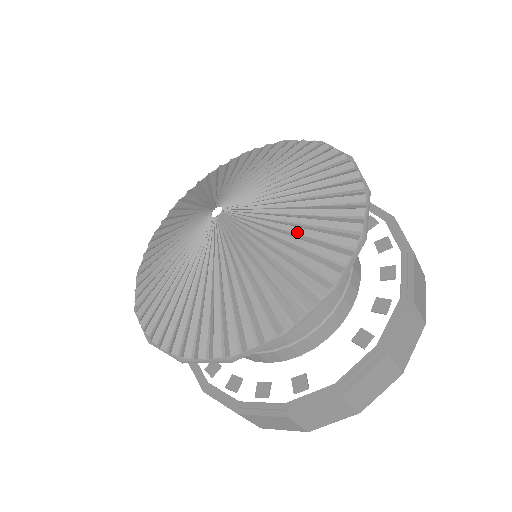
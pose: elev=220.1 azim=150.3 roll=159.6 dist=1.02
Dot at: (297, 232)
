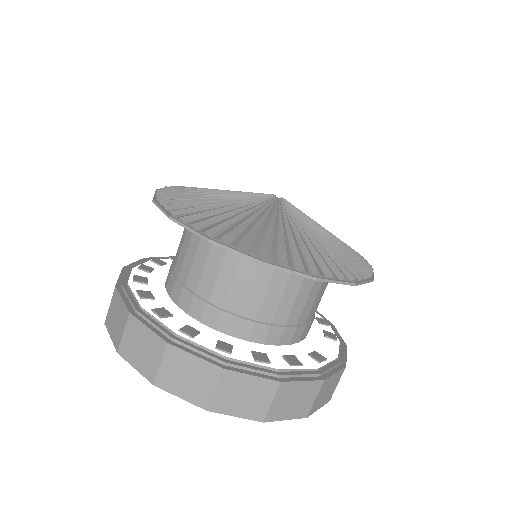
Dot at: occluded
